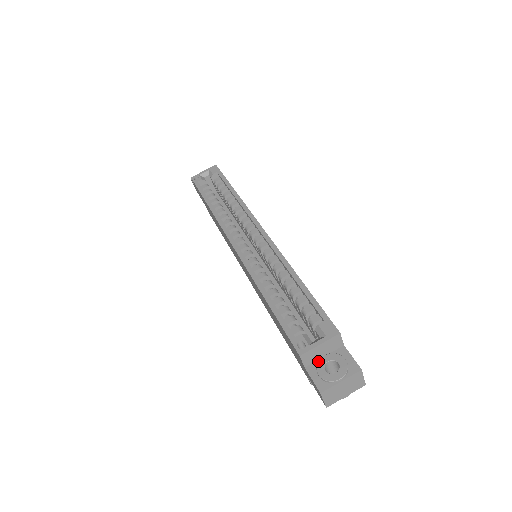
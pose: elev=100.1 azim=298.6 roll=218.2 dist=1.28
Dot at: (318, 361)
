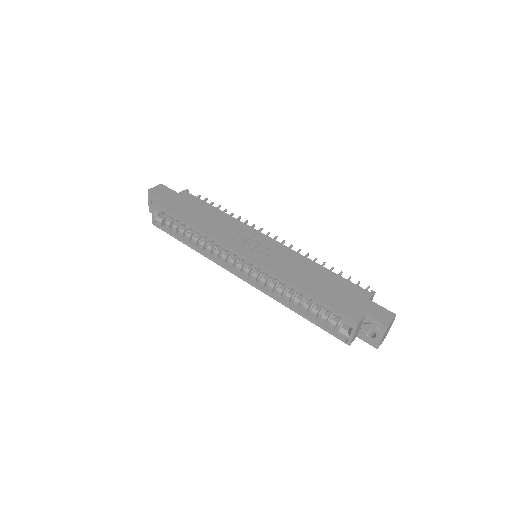
Dot at: (360, 333)
